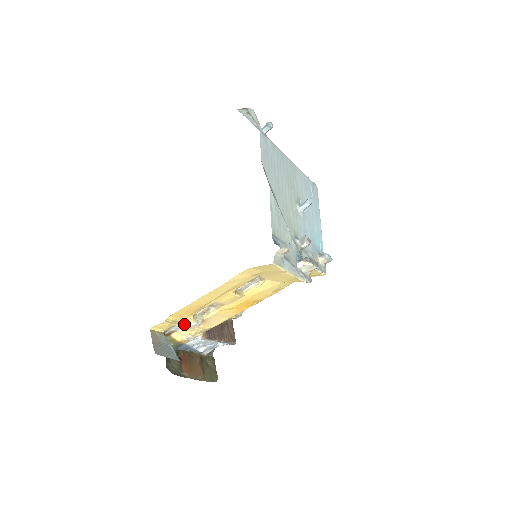
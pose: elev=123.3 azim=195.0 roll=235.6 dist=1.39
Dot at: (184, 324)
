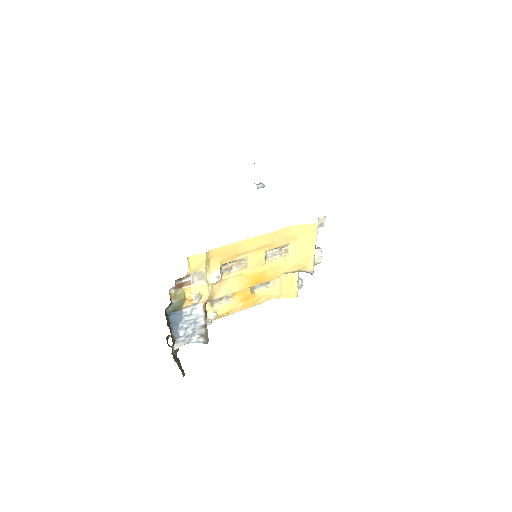
Dot at: (208, 273)
